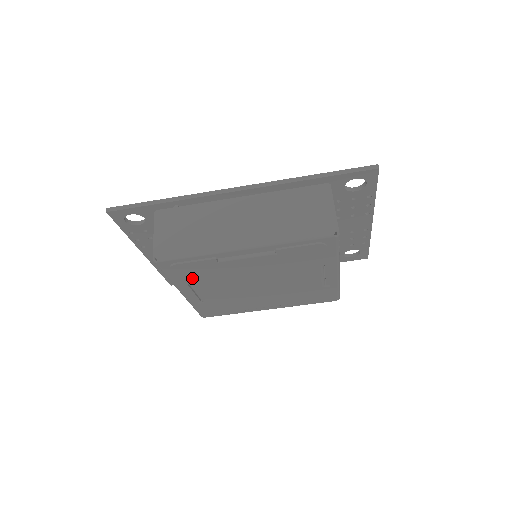
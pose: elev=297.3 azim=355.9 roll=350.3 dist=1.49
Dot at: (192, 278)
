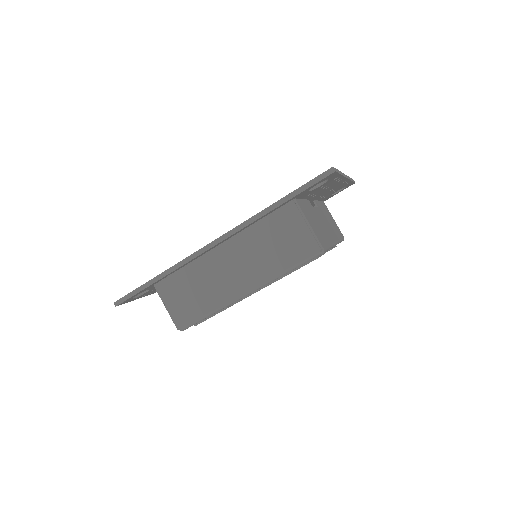
Dot at: occluded
